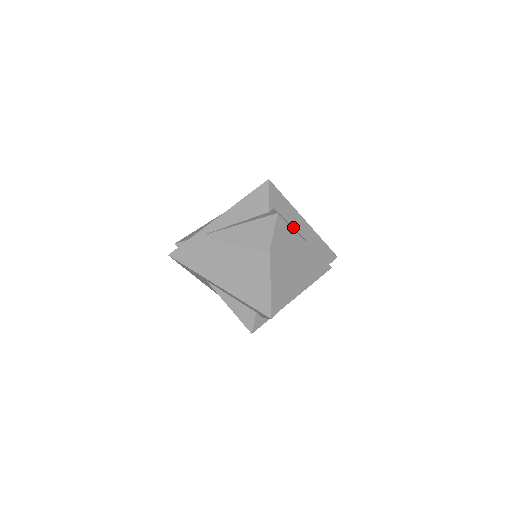
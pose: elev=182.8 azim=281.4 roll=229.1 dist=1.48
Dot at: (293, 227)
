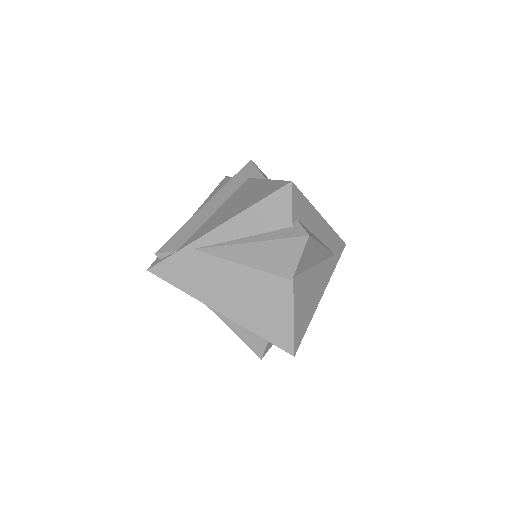
Dot at: (312, 232)
